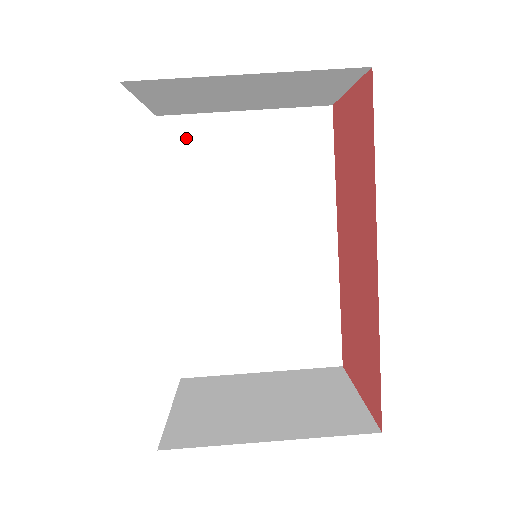
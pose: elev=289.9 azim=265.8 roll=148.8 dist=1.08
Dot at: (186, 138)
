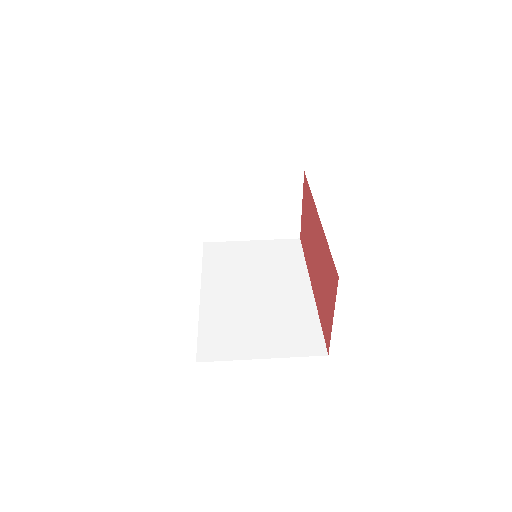
Dot at: (219, 249)
